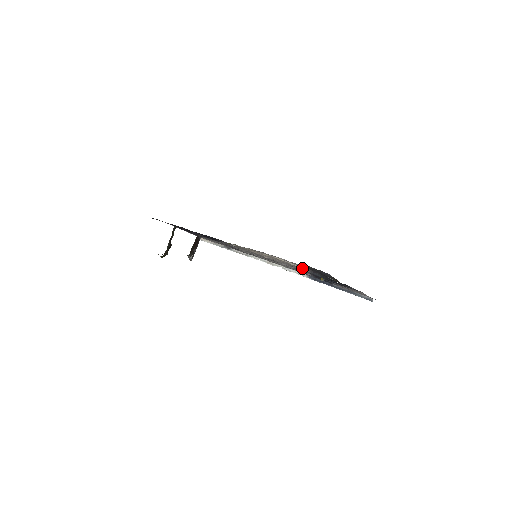
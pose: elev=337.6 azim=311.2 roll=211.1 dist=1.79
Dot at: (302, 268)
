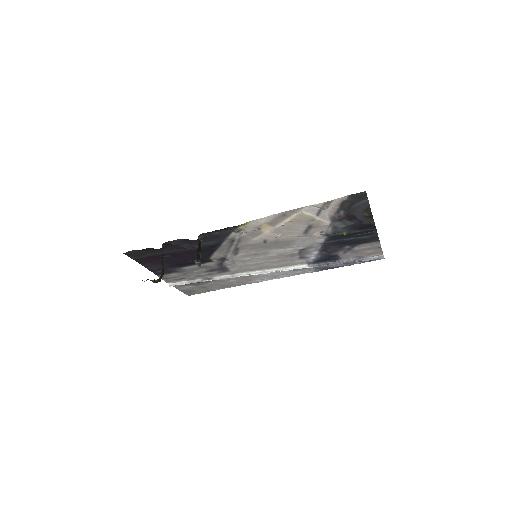
Dot at: (326, 222)
